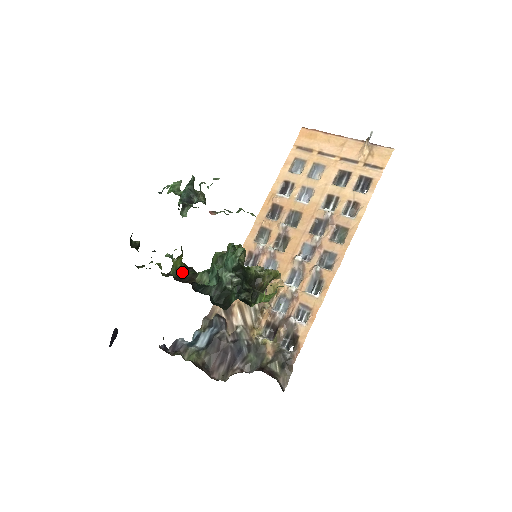
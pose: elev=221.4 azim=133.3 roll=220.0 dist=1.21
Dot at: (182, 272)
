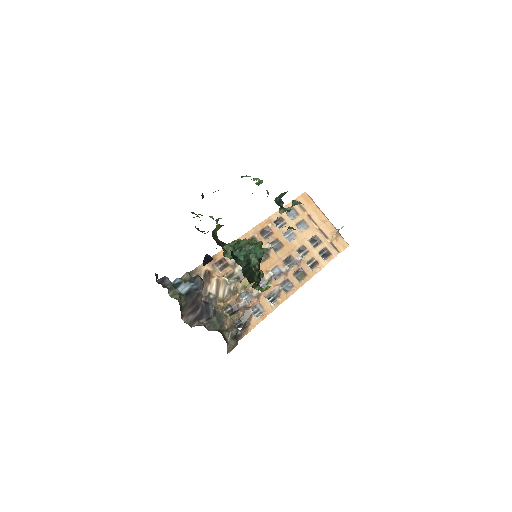
Dot at: (216, 236)
